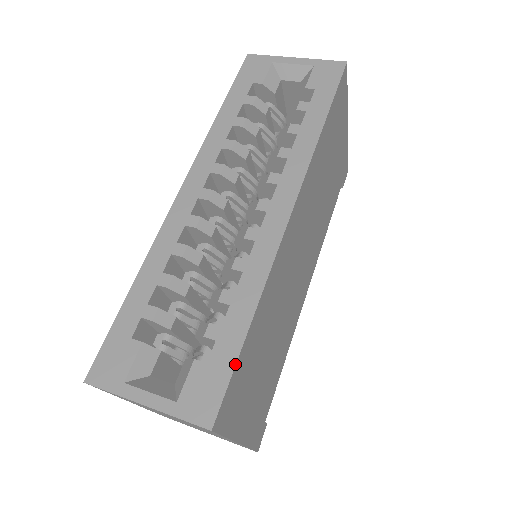
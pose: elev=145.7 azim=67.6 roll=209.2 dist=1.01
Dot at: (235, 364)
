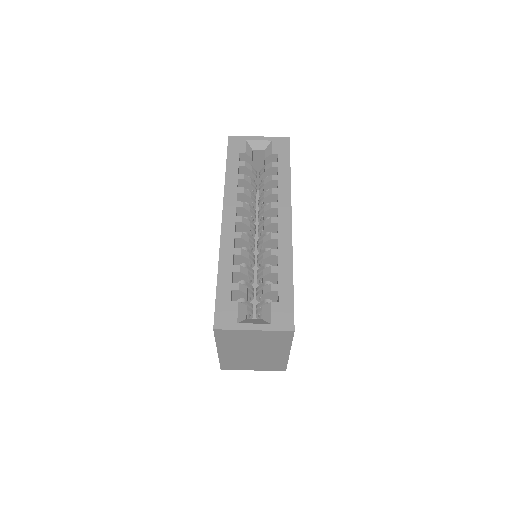
Dot at: (293, 299)
